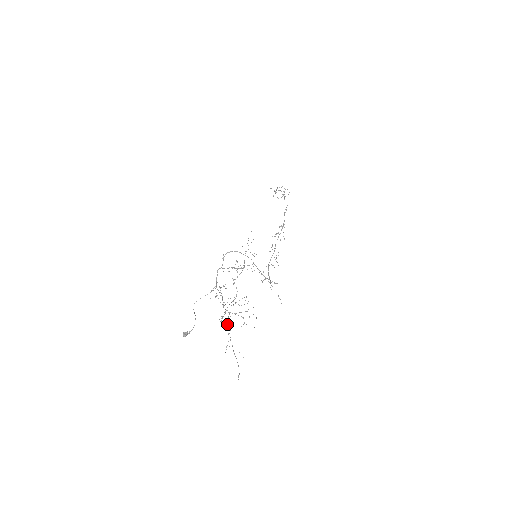
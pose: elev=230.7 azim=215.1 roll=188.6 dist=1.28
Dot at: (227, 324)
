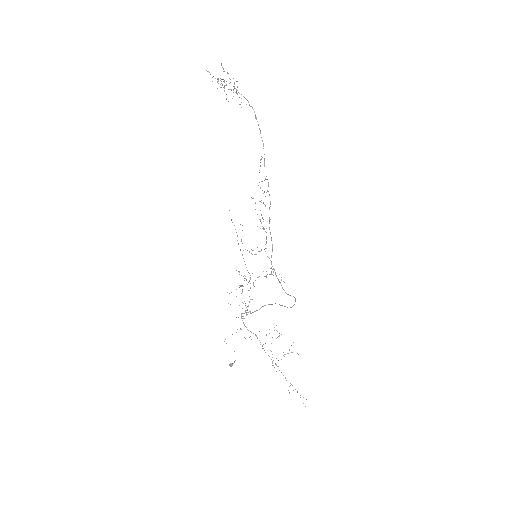
Dot at: (286, 380)
